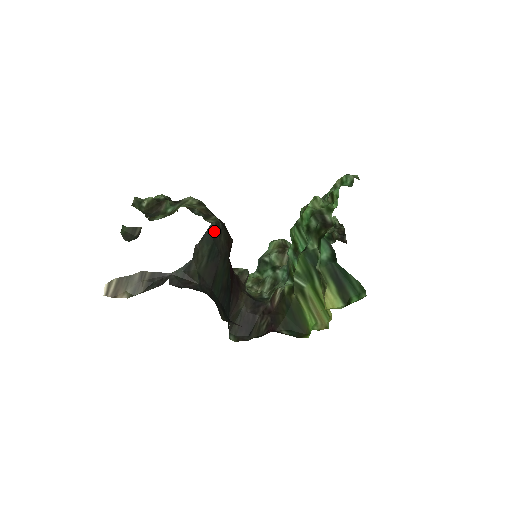
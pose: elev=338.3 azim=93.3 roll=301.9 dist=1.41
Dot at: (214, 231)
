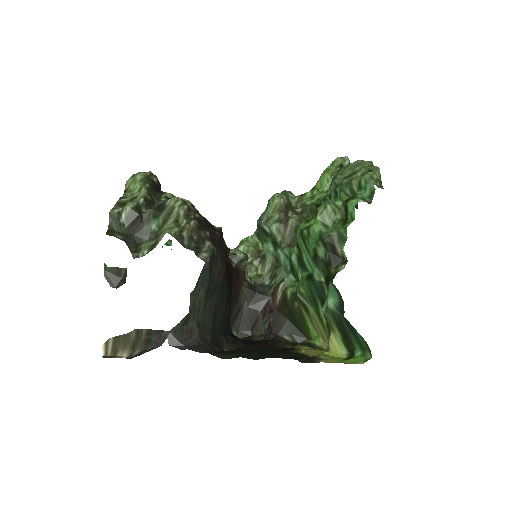
Dot at: (209, 268)
